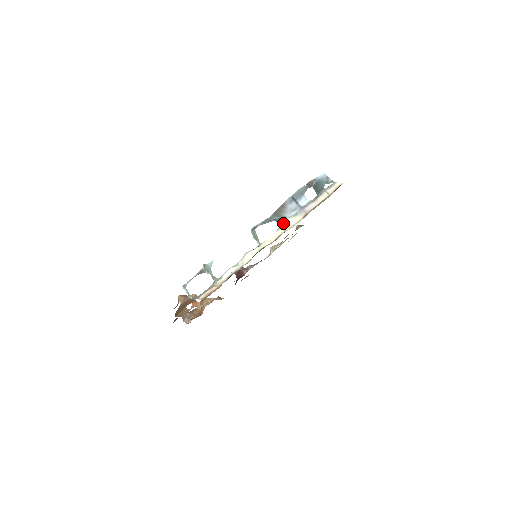
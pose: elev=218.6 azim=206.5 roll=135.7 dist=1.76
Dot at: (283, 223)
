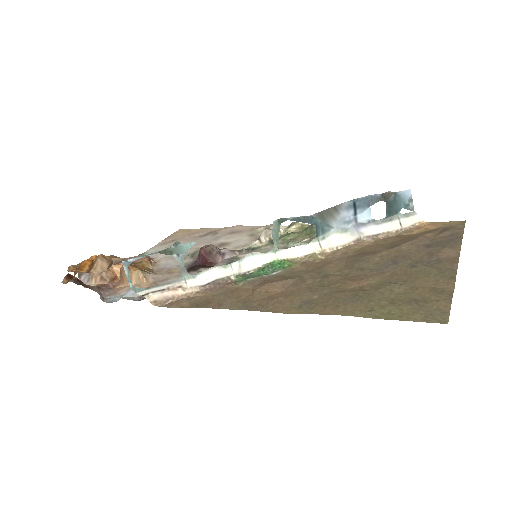
Dot at: (324, 235)
